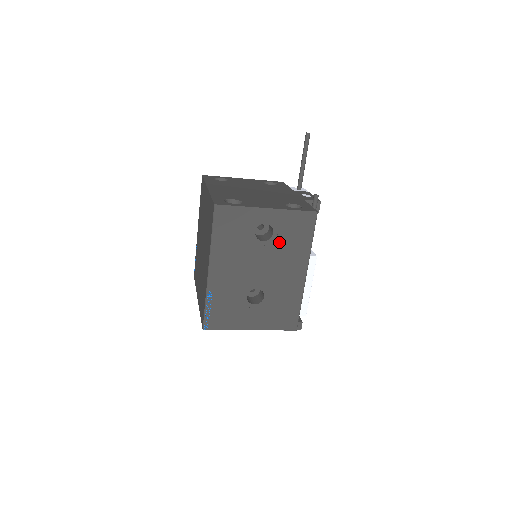
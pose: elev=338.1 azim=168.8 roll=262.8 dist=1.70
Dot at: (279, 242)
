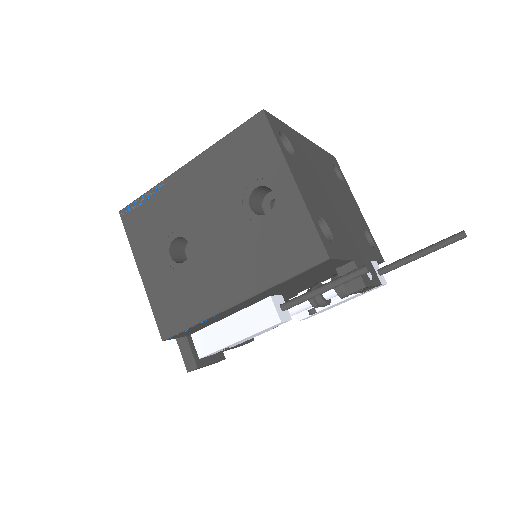
Dot at: (260, 231)
